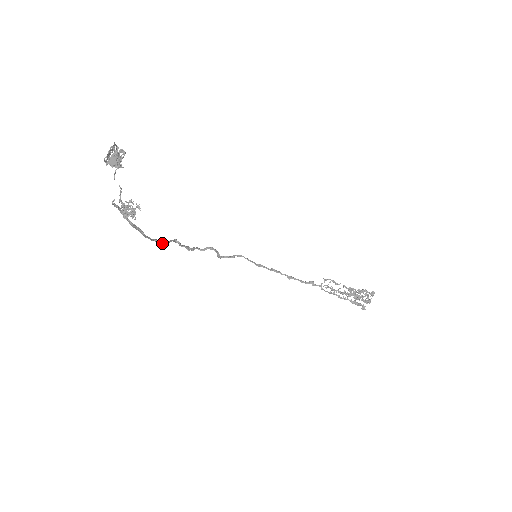
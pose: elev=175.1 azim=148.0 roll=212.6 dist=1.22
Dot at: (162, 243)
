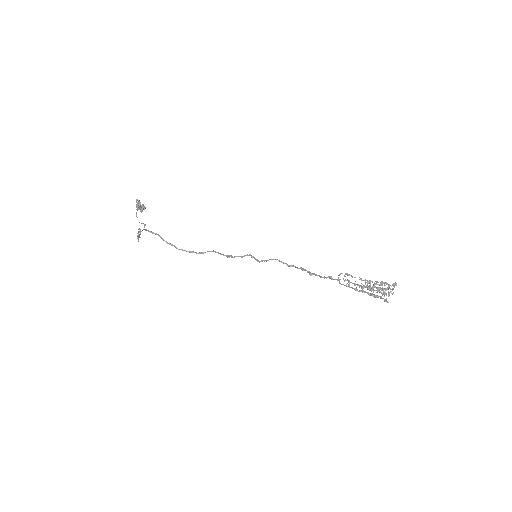
Dot at: (198, 253)
